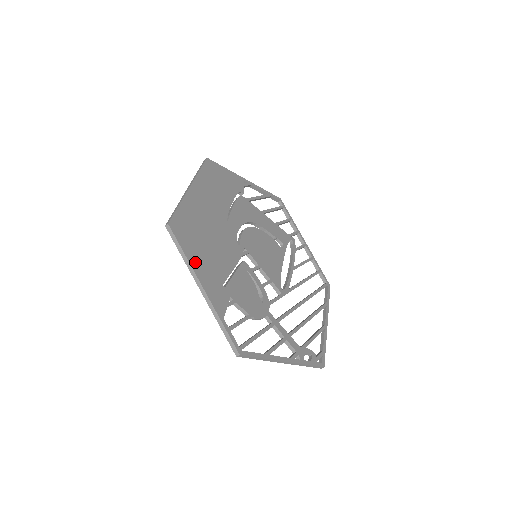
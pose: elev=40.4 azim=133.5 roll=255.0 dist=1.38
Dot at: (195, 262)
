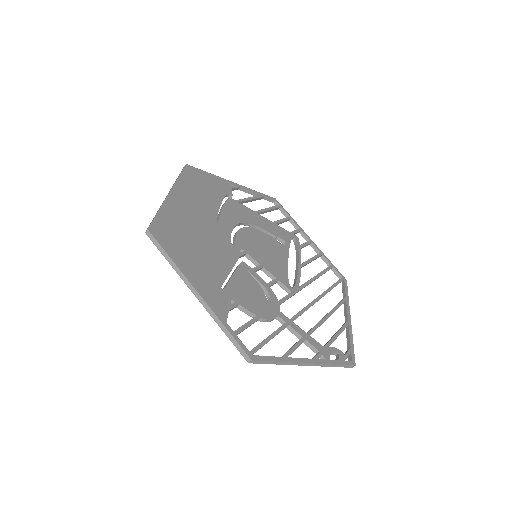
Dot at: (184, 266)
